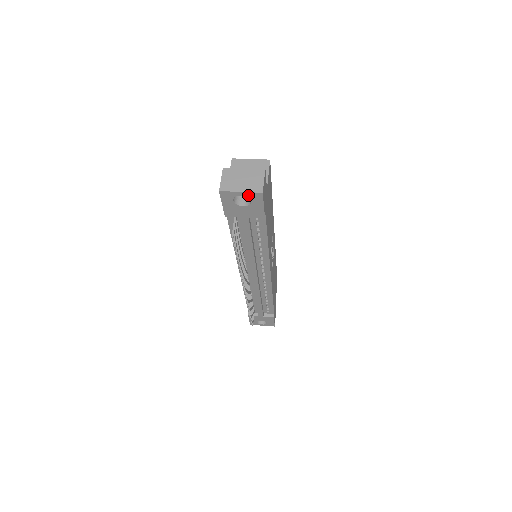
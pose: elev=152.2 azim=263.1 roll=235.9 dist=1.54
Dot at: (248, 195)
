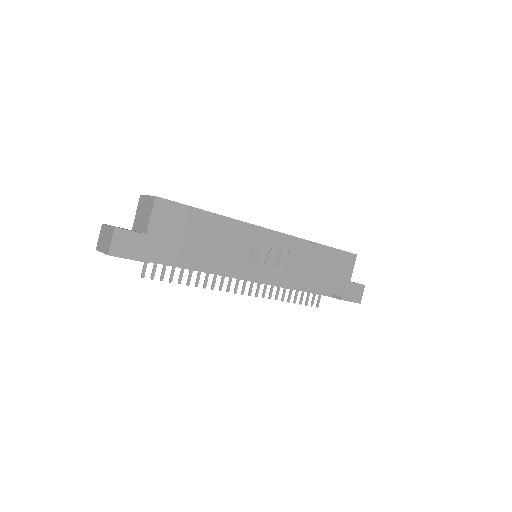
Dot at: occluded
